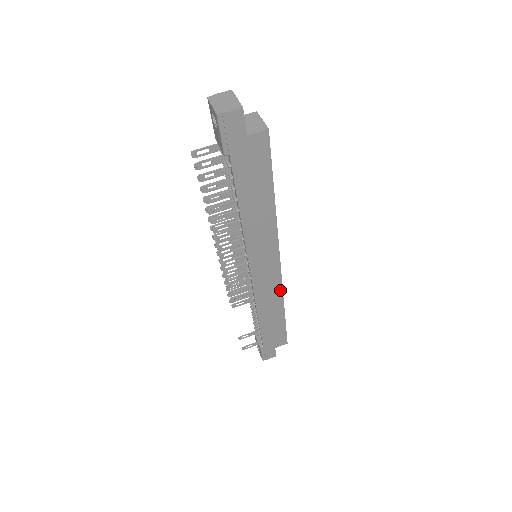
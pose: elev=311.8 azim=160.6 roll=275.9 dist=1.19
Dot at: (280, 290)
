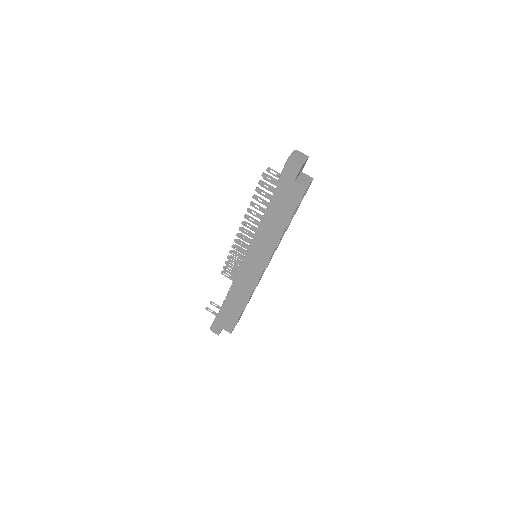
Dot at: (252, 290)
